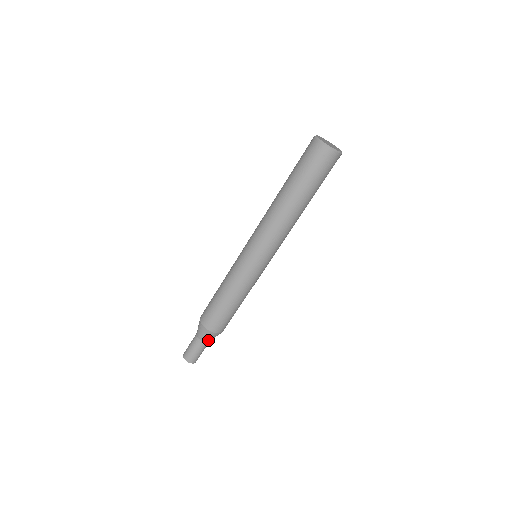
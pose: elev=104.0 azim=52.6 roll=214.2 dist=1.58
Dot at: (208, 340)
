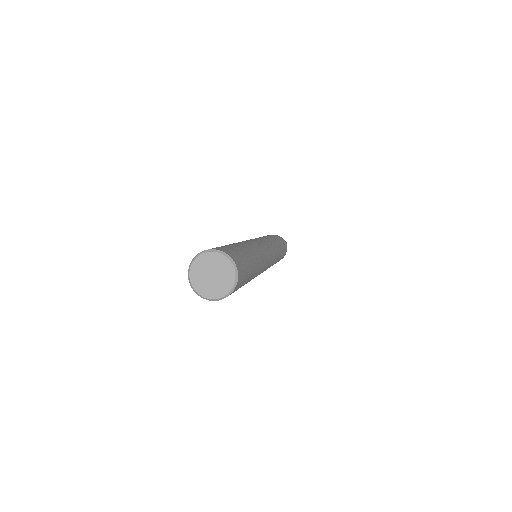
Dot at: occluded
